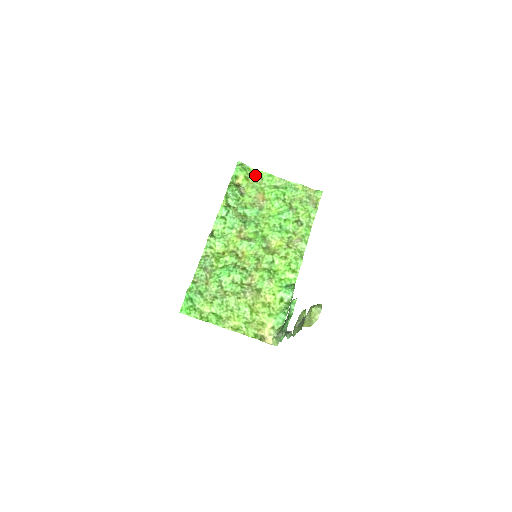
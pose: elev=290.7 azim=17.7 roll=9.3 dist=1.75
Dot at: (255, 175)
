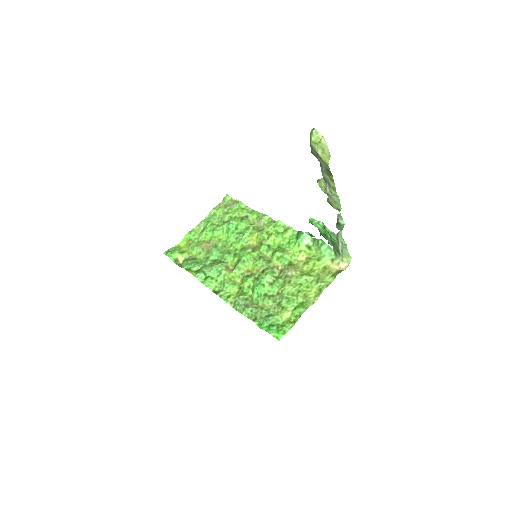
Dot at: (183, 245)
